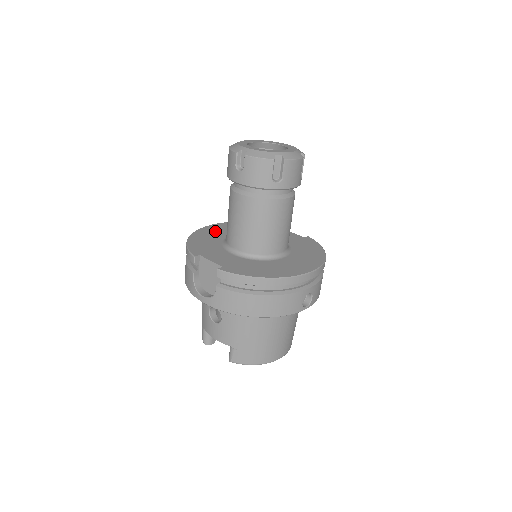
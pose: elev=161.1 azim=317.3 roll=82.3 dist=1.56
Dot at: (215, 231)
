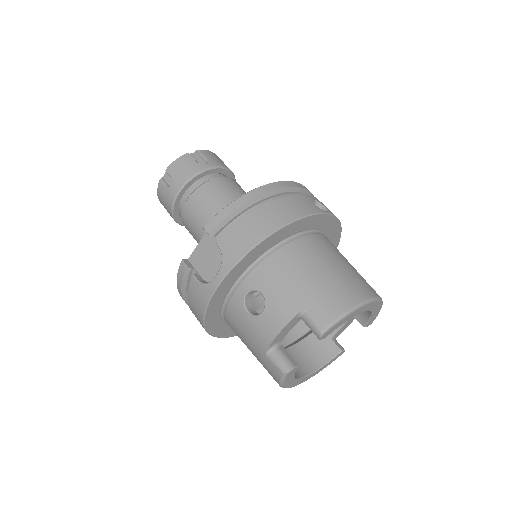
Dot at: occluded
